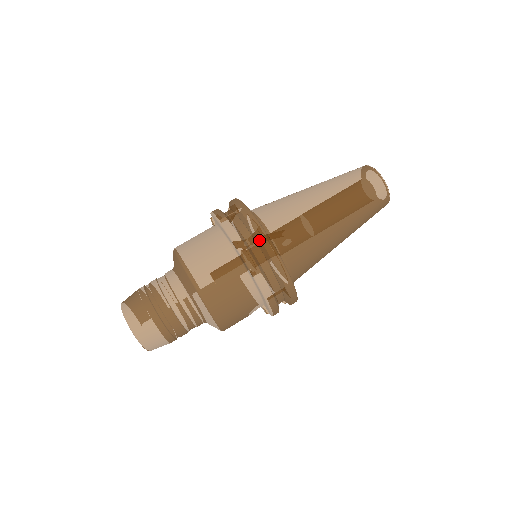
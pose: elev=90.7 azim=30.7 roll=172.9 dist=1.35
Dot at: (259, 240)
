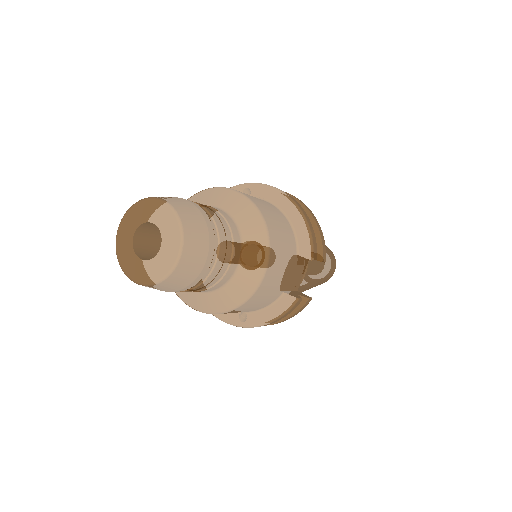
Dot at: occluded
